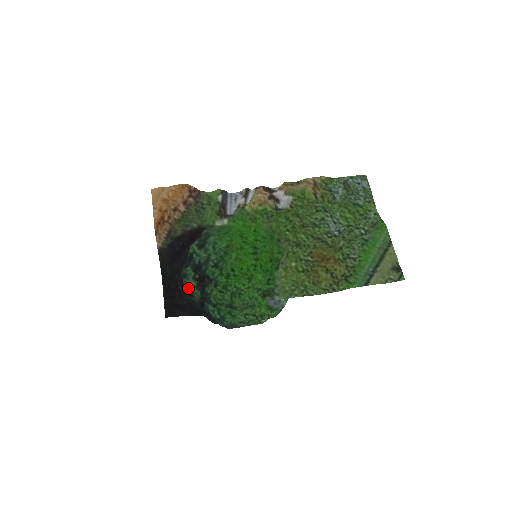
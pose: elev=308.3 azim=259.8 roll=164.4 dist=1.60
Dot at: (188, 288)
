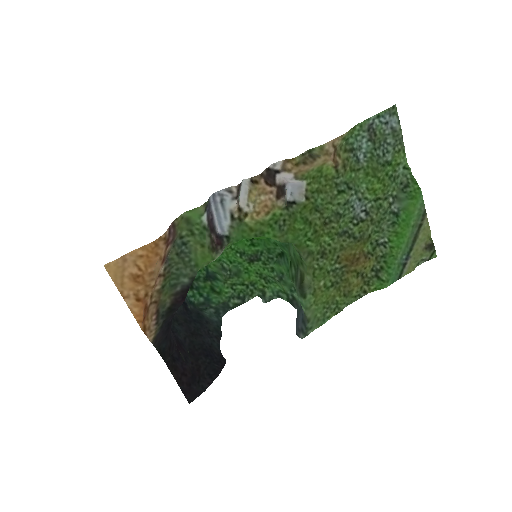
Dot at: occluded
